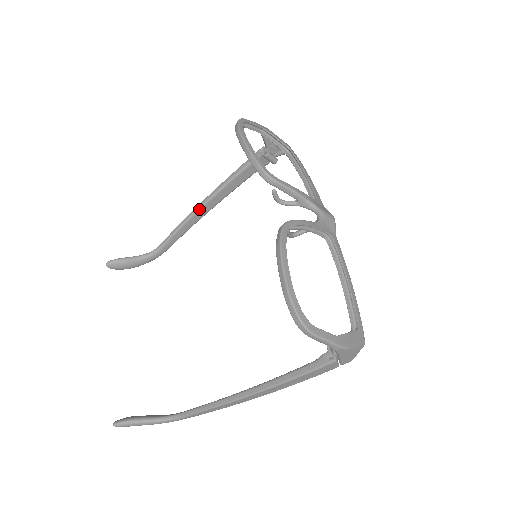
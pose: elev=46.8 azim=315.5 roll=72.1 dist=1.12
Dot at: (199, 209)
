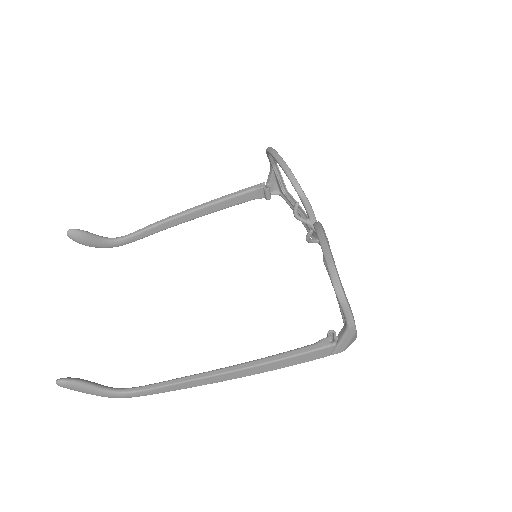
Dot at: (185, 213)
